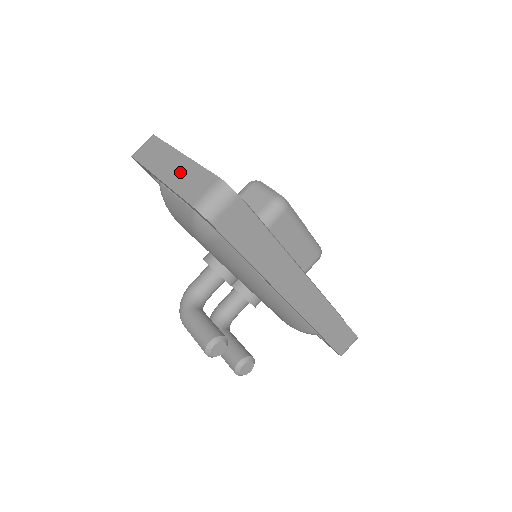
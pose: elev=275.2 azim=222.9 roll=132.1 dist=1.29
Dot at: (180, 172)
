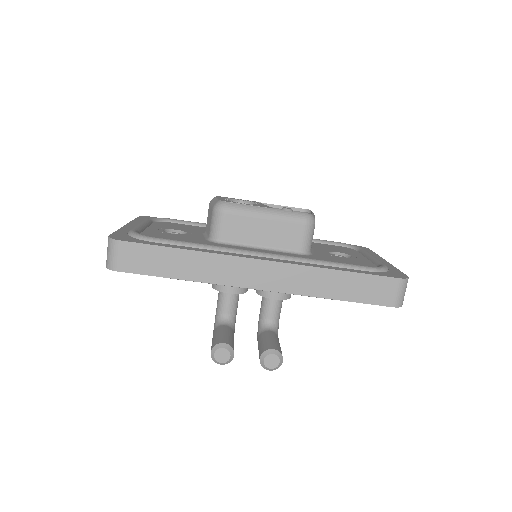
Dot at: occluded
